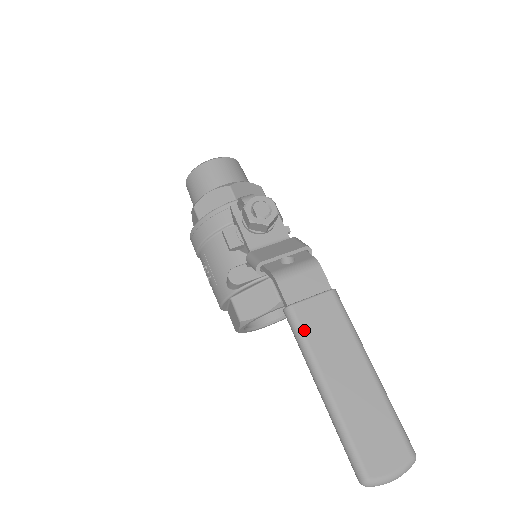
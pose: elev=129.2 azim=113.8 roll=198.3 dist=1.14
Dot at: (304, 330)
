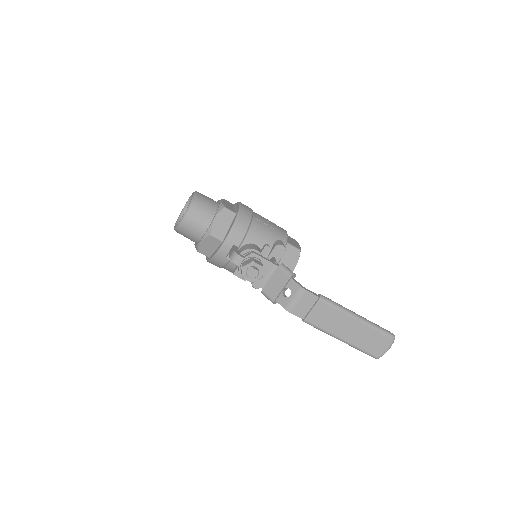
Dot at: (318, 326)
